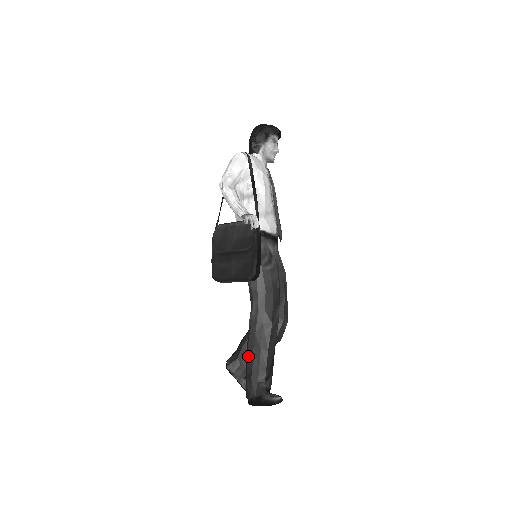
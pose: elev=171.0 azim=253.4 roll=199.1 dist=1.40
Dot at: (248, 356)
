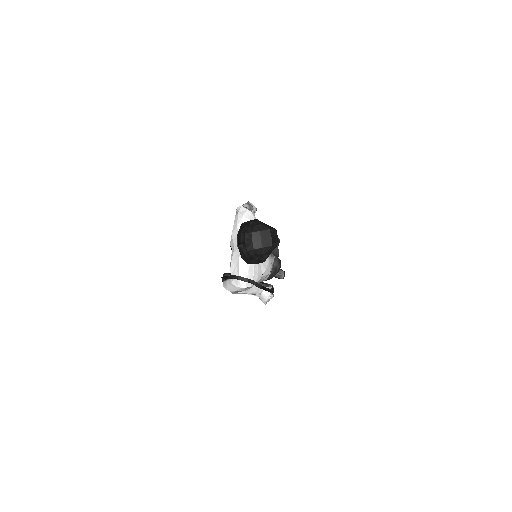
Dot at: occluded
